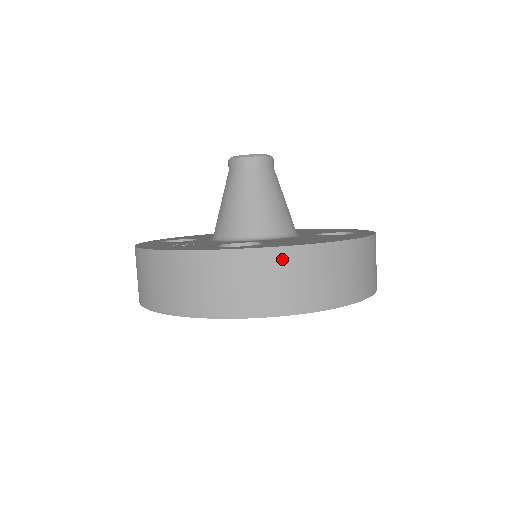
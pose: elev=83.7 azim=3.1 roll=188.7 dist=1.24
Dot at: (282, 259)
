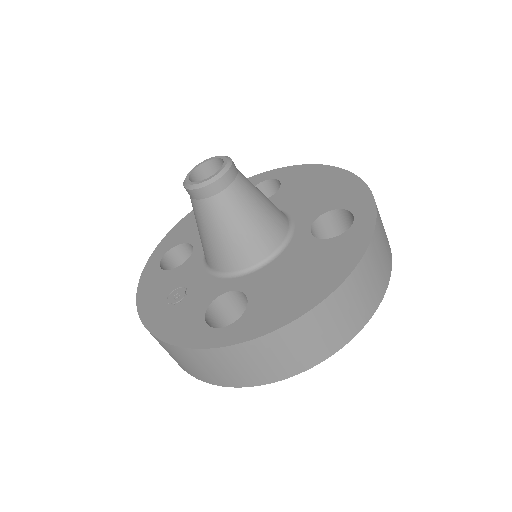
Dot at: (266, 345)
